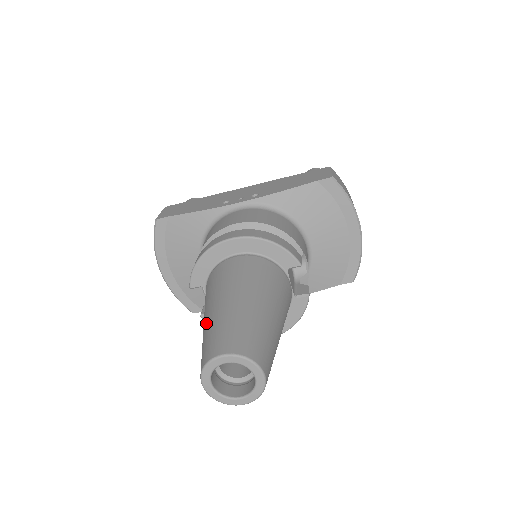
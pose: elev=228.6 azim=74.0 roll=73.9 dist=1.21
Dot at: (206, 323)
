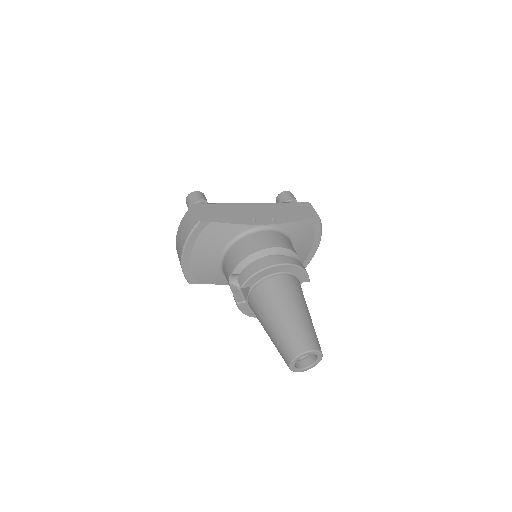
Dot at: (281, 324)
